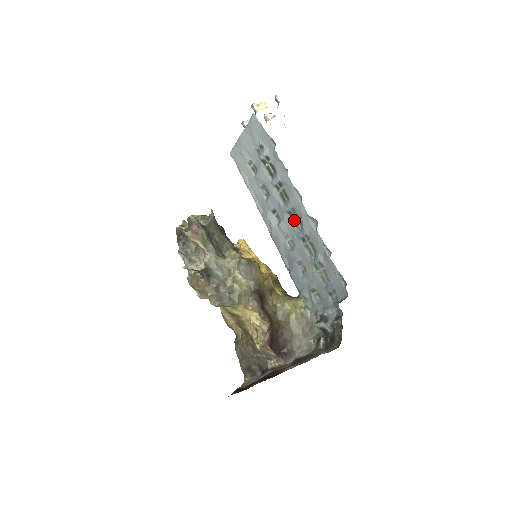
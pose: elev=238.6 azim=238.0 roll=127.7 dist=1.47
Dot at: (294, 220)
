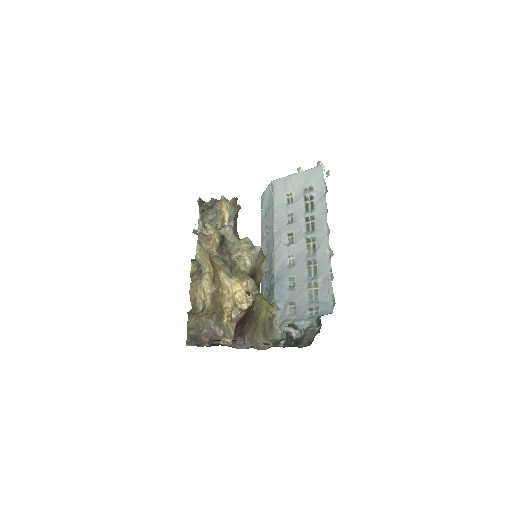
Dot at: (309, 246)
